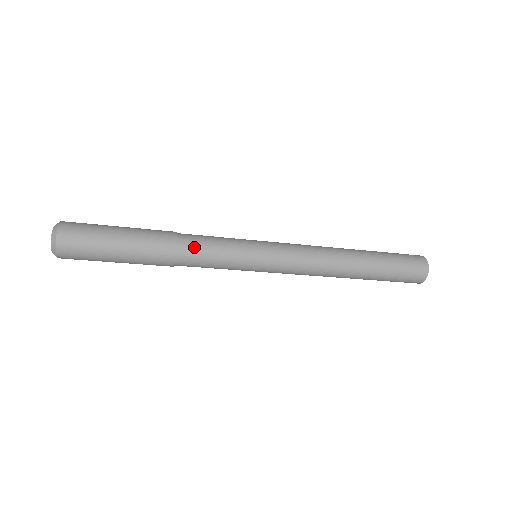
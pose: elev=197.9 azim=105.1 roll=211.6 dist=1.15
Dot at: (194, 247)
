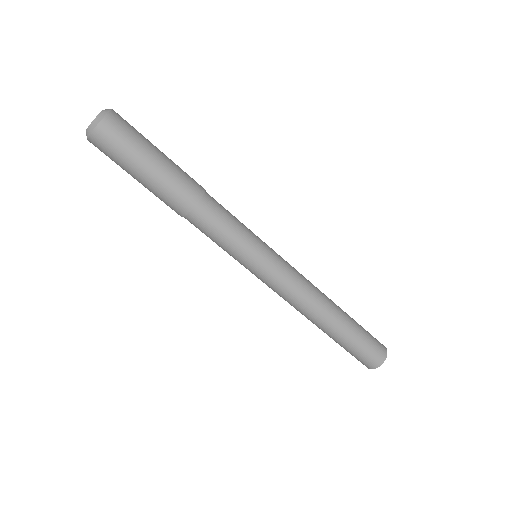
Dot at: (214, 210)
